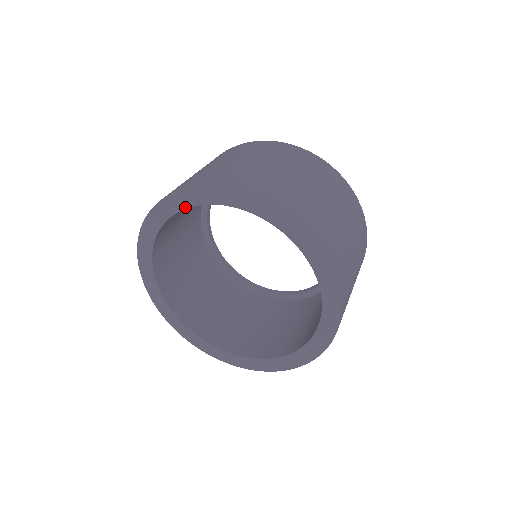
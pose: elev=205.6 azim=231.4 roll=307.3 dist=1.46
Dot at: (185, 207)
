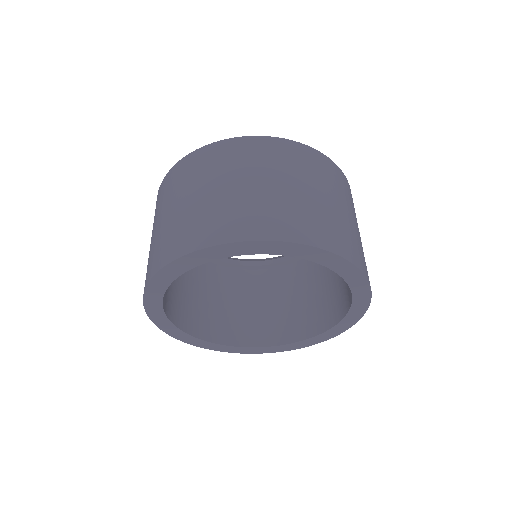
Dot at: (269, 253)
